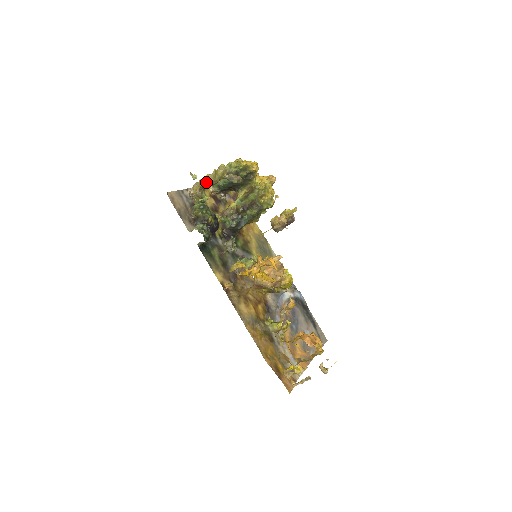
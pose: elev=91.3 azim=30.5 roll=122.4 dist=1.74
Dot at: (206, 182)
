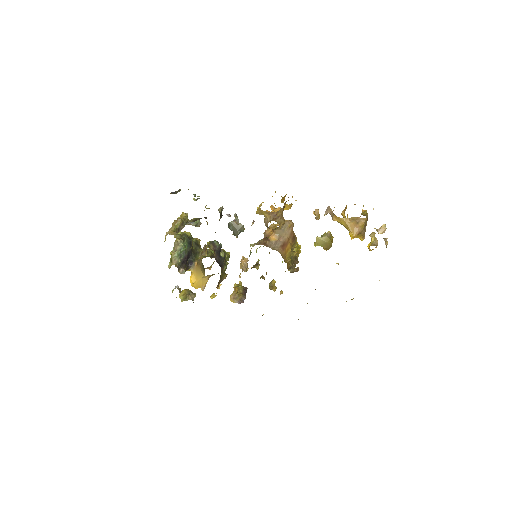
Dot at: (180, 218)
